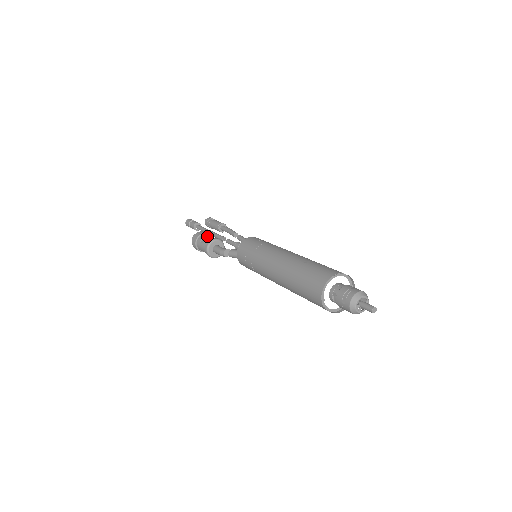
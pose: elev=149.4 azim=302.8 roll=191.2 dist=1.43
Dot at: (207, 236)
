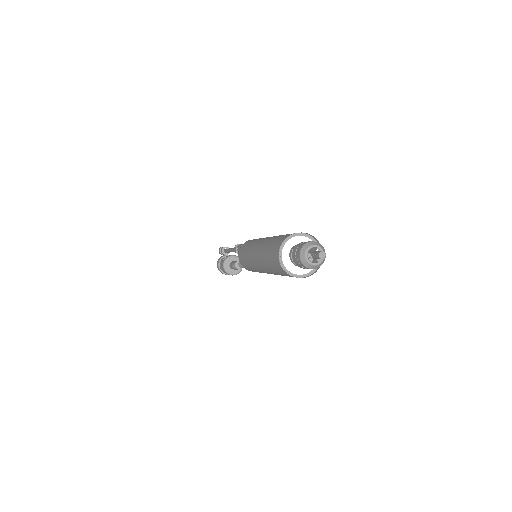
Dot at: occluded
